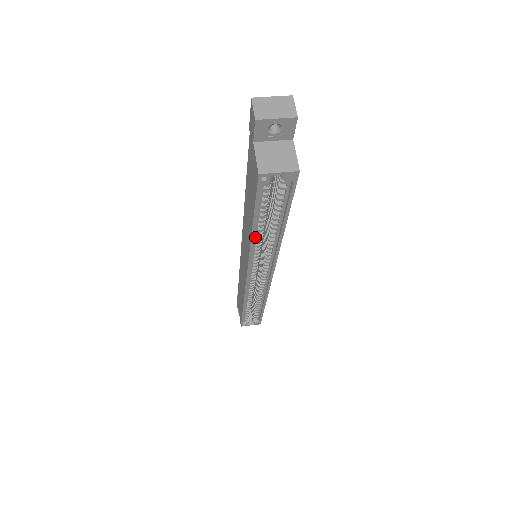
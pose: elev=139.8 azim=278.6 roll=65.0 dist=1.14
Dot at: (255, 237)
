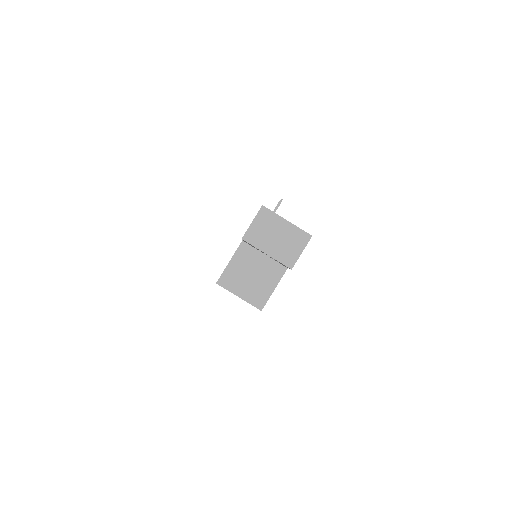
Dot at: occluded
